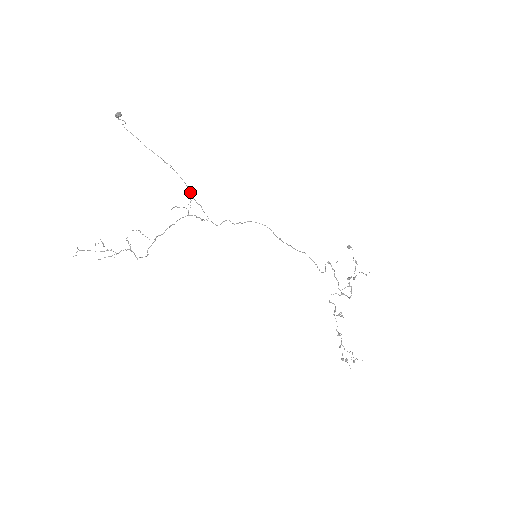
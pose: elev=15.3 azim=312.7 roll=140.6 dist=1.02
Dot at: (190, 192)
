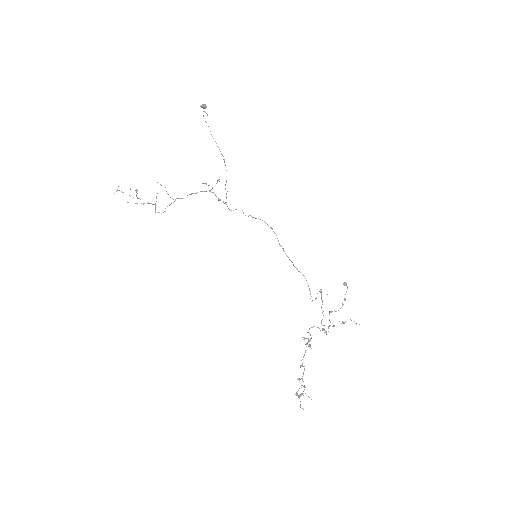
Dot at: (226, 181)
